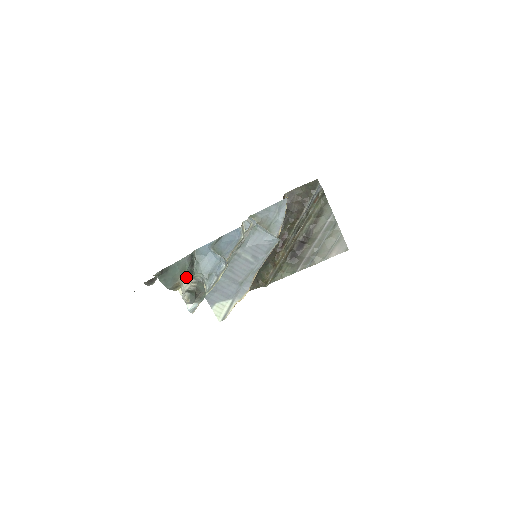
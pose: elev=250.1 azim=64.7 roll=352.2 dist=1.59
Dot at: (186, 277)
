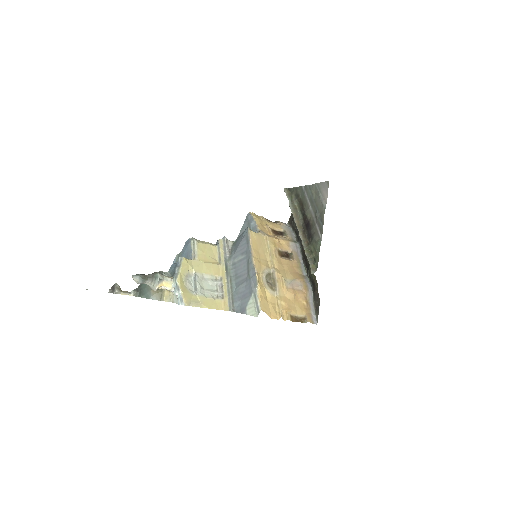
Dot at: occluded
